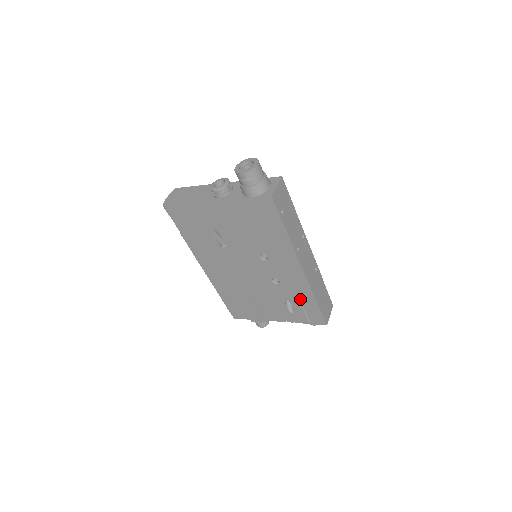
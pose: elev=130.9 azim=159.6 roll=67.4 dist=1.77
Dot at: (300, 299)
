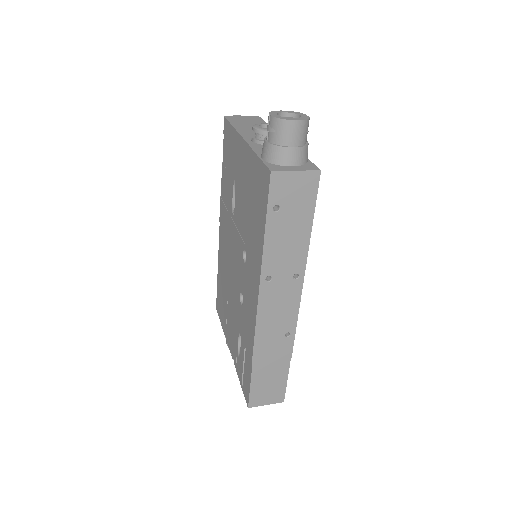
Dot at: (246, 346)
